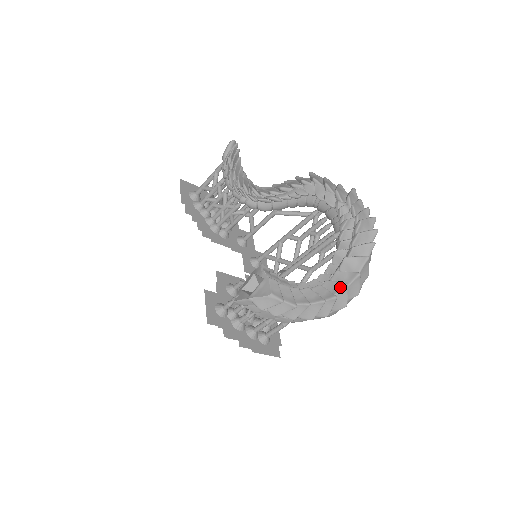
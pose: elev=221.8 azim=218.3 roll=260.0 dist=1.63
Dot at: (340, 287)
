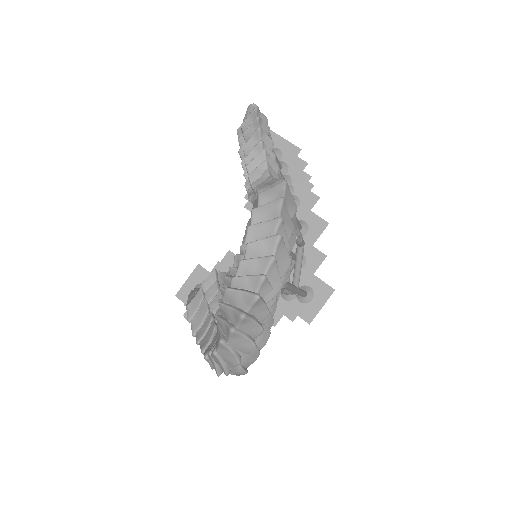
Dot at: (209, 350)
